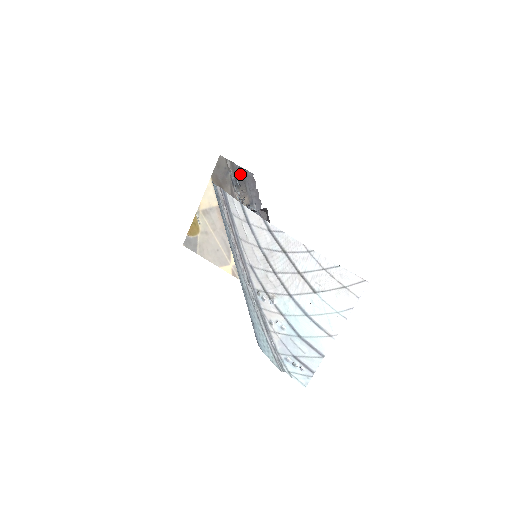
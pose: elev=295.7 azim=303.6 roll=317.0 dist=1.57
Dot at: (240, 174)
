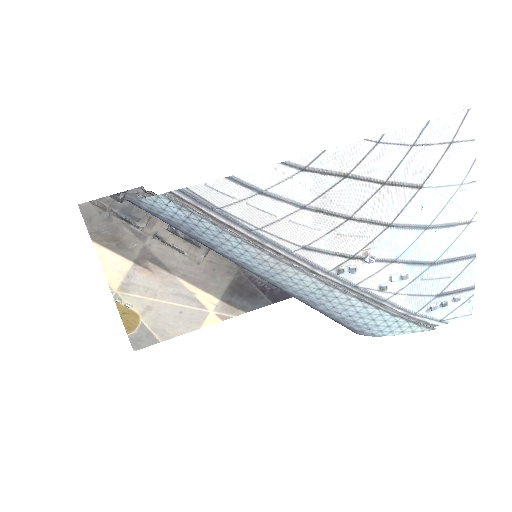
Dot at: (125, 203)
